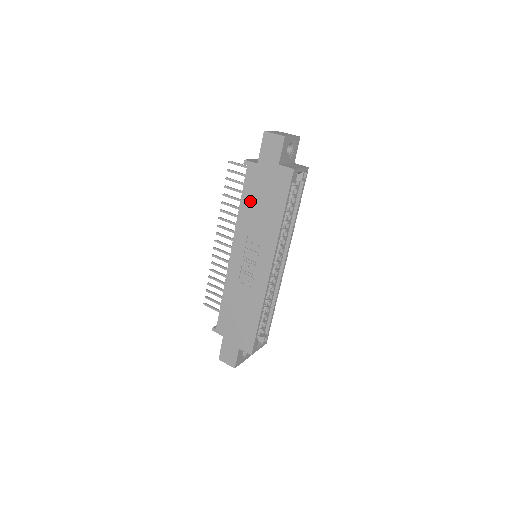
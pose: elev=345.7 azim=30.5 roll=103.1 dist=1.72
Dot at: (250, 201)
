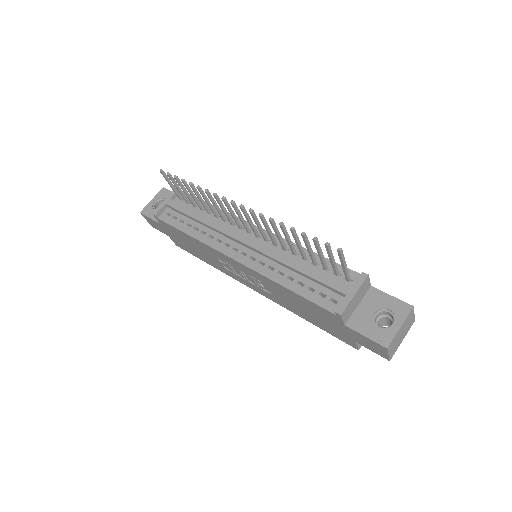
Dot at: (299, 301)
